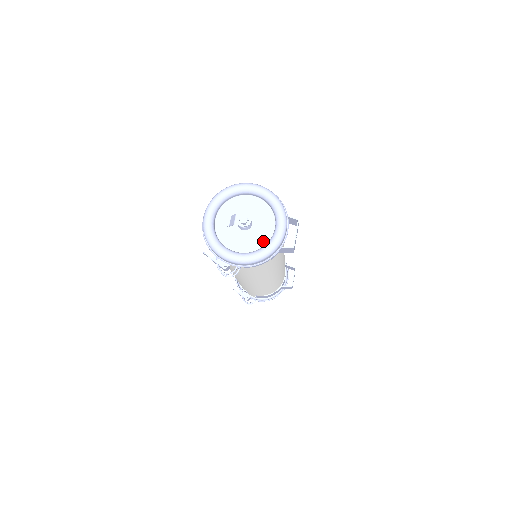
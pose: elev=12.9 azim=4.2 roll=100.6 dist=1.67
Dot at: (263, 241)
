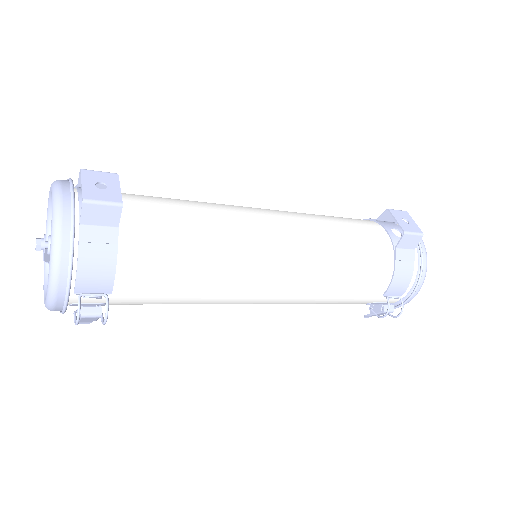
Dot at: occluded
